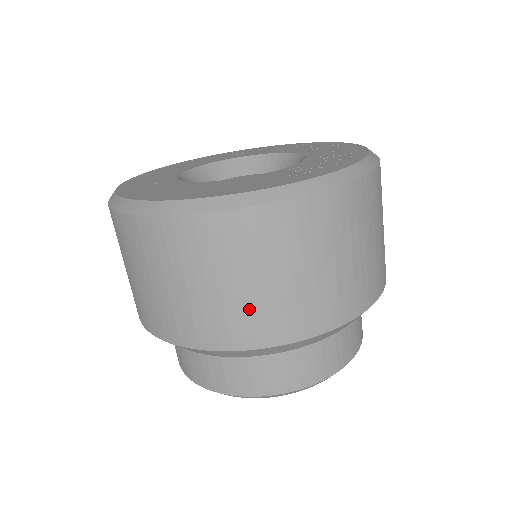
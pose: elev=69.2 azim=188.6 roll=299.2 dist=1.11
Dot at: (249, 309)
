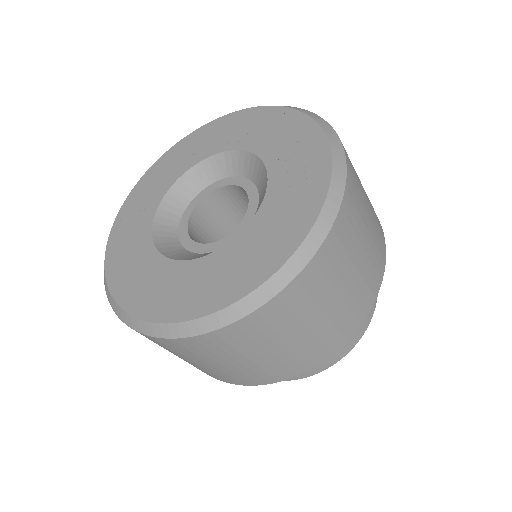
Dot at: (354, 297)
